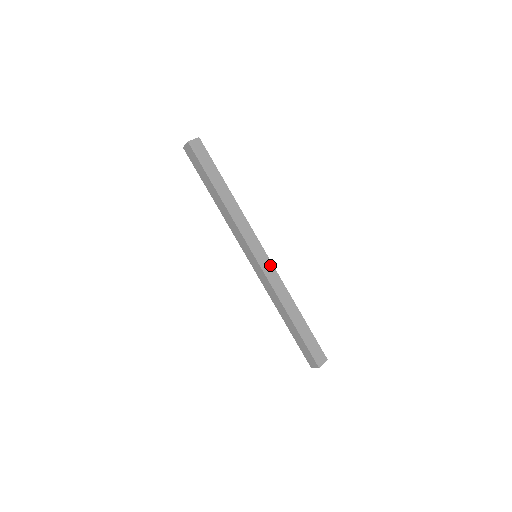
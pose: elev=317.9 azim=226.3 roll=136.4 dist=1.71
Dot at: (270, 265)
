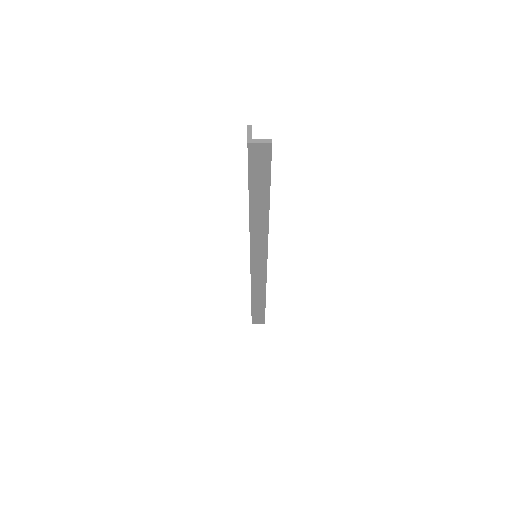
Dot at: (263, 270)
